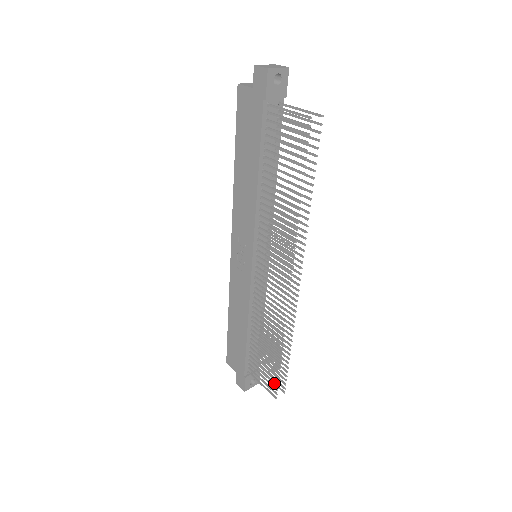
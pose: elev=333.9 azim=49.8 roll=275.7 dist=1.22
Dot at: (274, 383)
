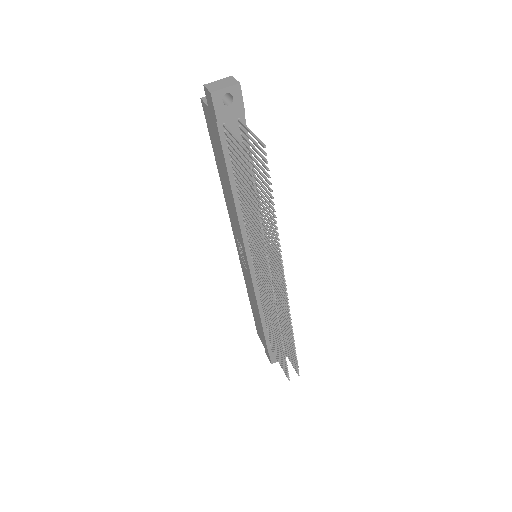
Dot at: (285, 368)
